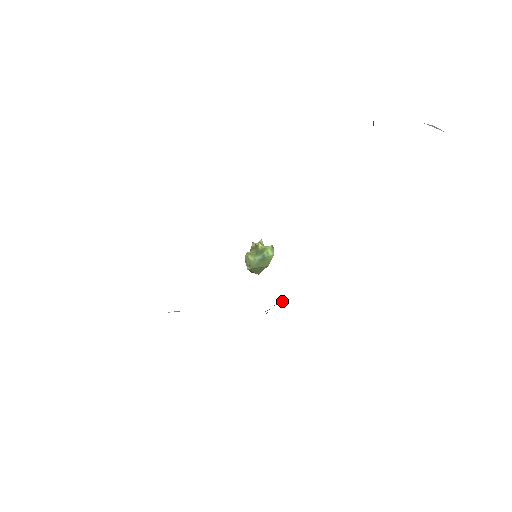
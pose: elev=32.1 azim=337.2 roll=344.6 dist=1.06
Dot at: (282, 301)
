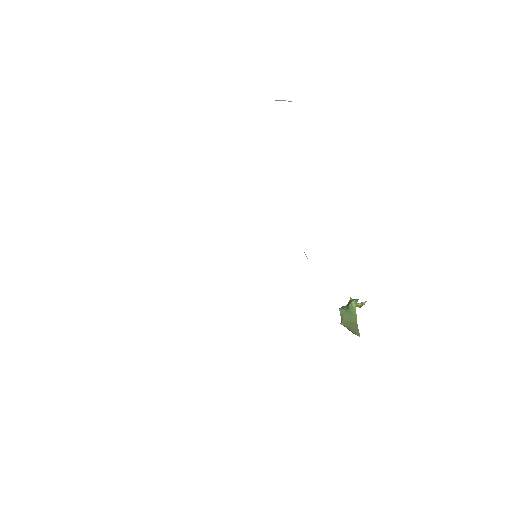
Dot at: occluded
